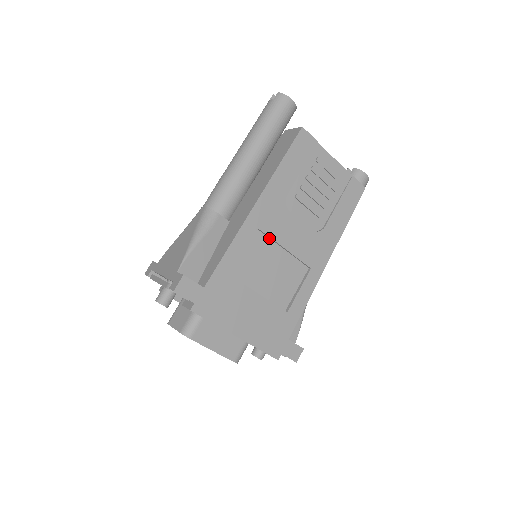
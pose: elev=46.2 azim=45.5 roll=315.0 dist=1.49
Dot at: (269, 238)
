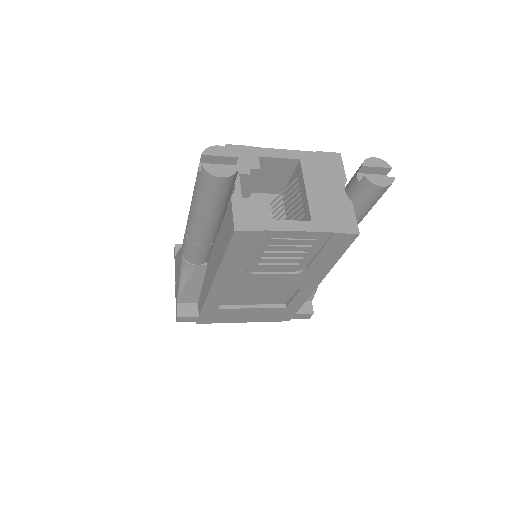
Dot at: occluded
